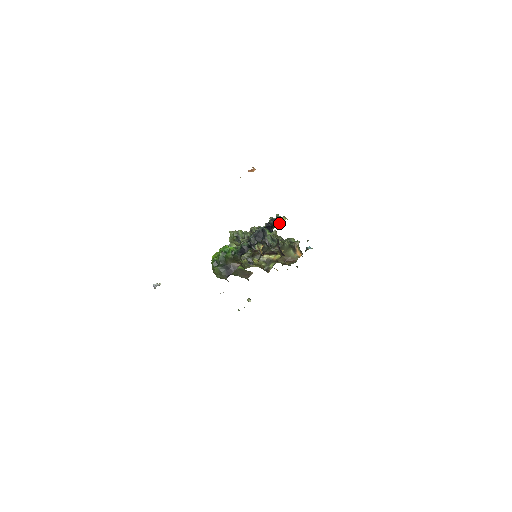
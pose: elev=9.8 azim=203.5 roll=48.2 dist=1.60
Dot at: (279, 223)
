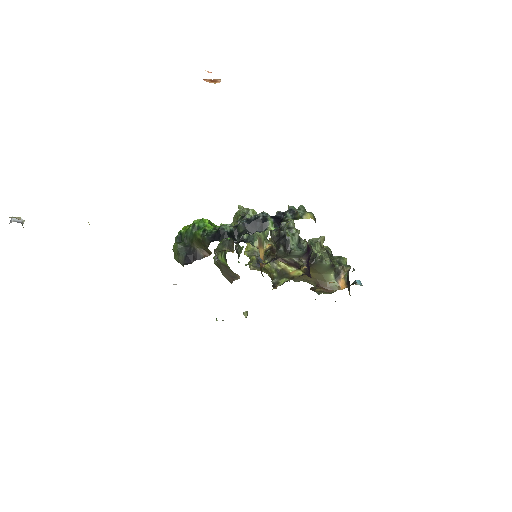
Dot at: (294, 218)
